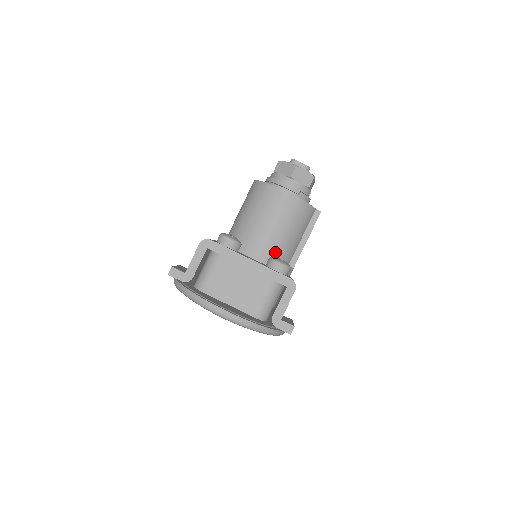
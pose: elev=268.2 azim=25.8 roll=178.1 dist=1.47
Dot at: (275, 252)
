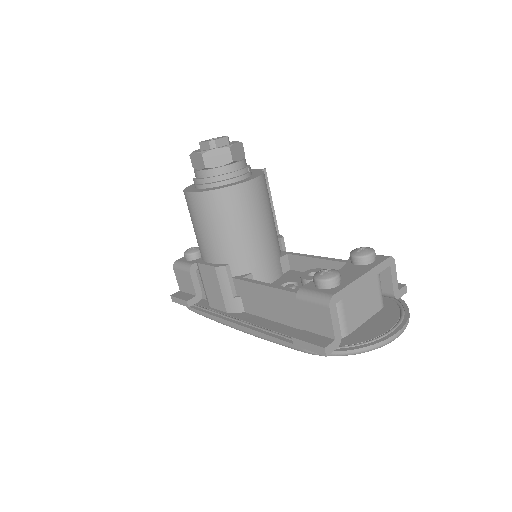
Dot at: (274, 239)
